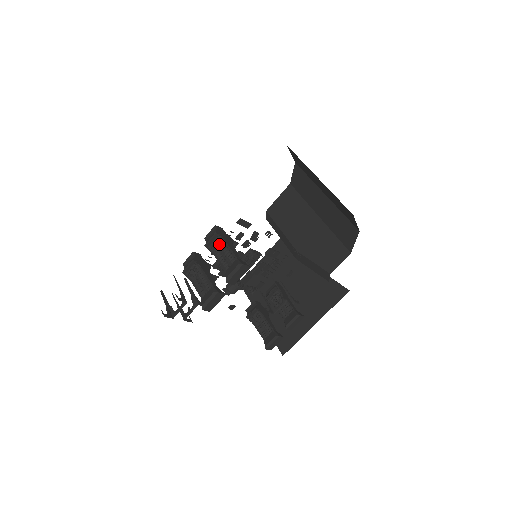
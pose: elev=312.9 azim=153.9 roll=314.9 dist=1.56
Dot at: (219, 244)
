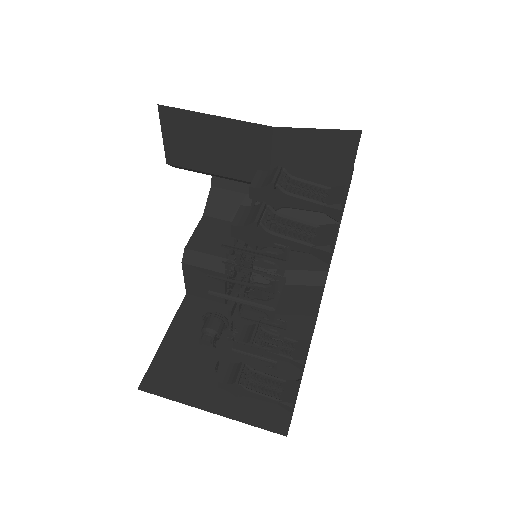
Dot at: (288, 181)
